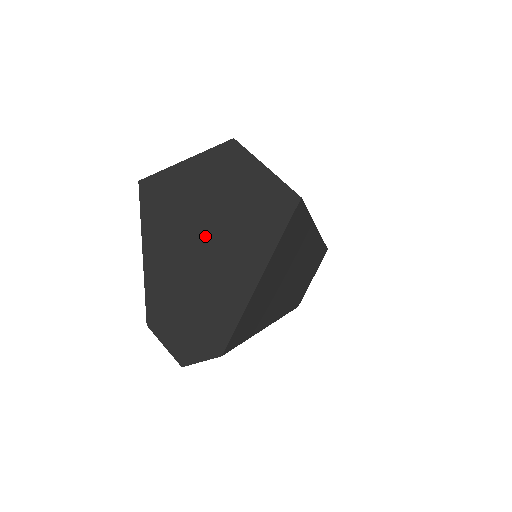
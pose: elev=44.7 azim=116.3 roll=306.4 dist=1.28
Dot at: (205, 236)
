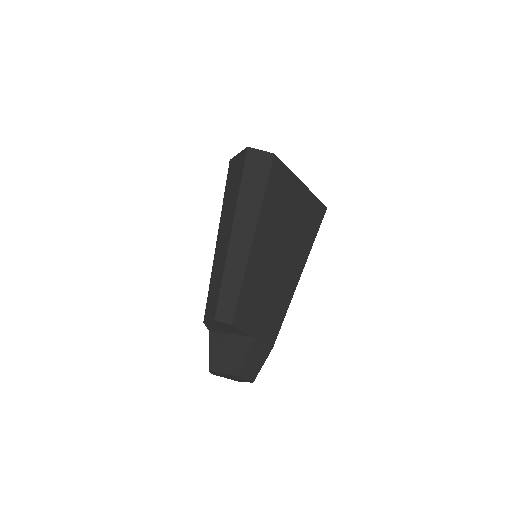
Dot at: occluded
